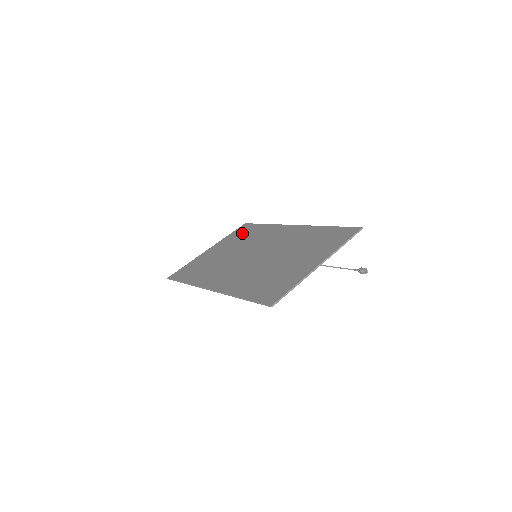
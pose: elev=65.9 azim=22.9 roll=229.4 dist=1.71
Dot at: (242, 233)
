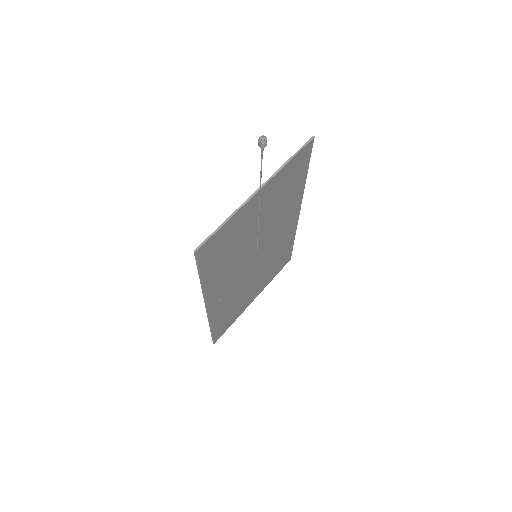
Dot at: occluded
